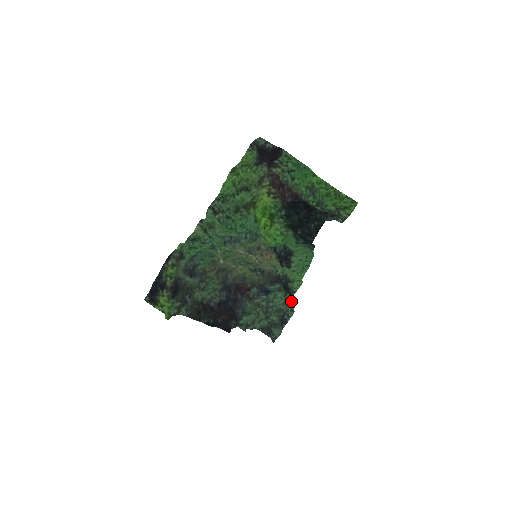
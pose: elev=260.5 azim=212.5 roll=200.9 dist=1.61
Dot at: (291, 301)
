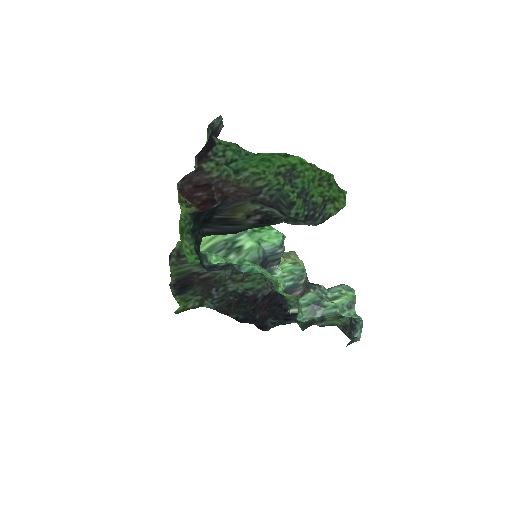
Dot at: (320, 310)
